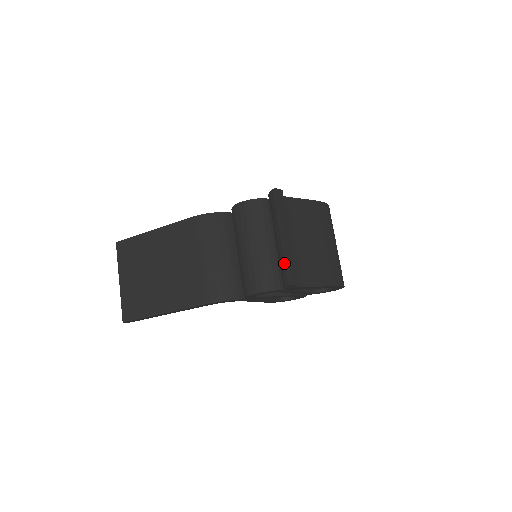
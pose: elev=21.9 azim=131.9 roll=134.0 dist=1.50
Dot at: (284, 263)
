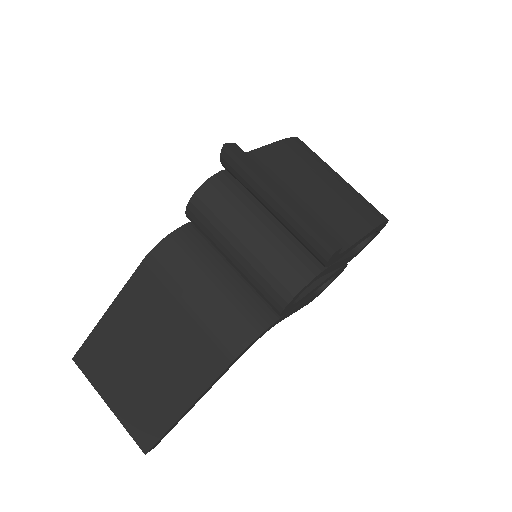
Dot at: (304, 231)
